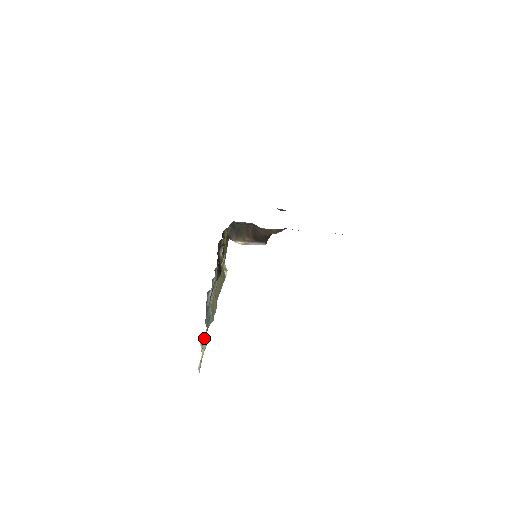
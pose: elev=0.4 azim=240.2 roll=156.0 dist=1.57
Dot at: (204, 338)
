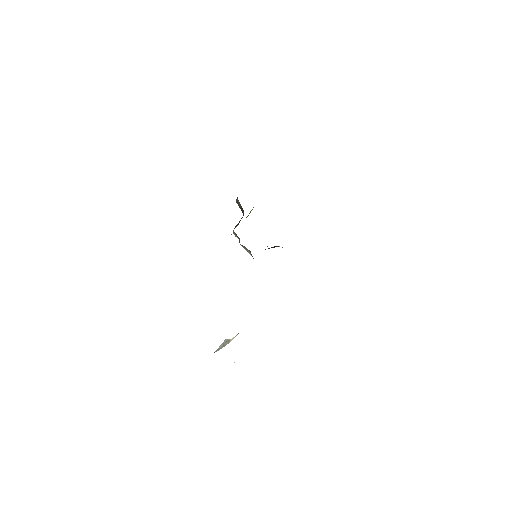
Dot at: occluded
